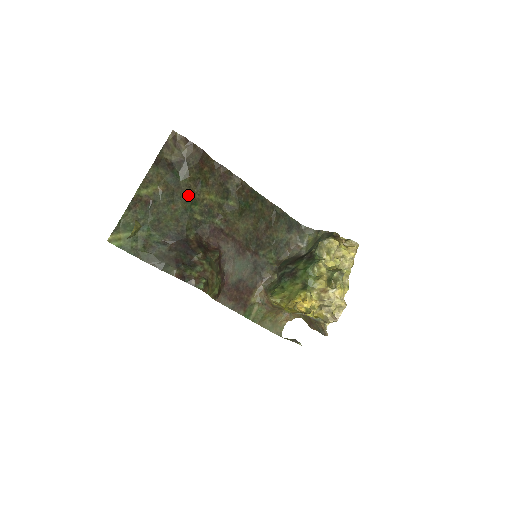
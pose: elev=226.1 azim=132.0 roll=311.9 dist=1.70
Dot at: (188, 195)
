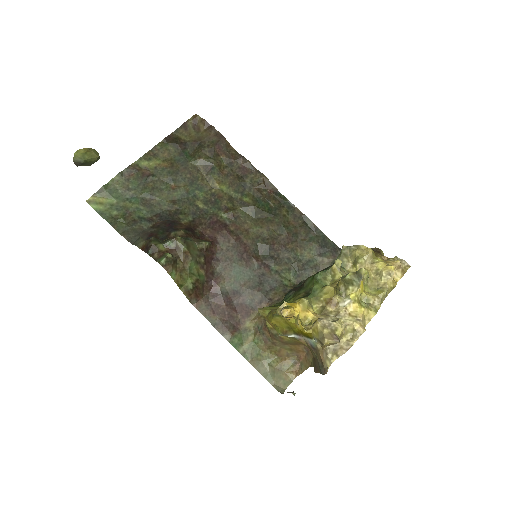
Dot at: (194, 178)
